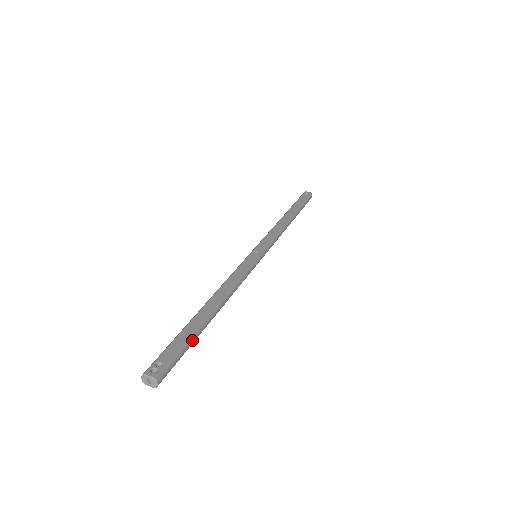
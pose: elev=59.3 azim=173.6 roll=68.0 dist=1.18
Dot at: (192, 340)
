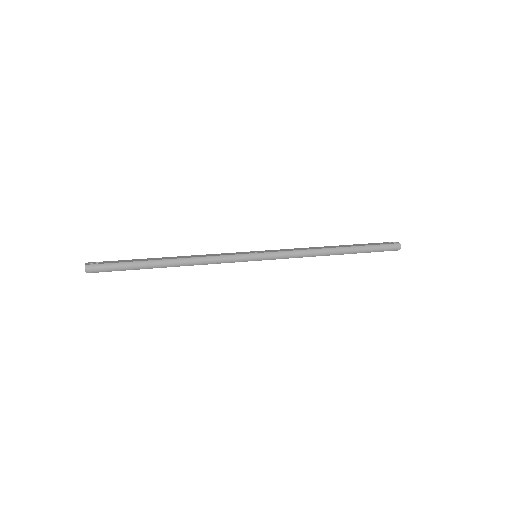
Dot at: (131, 265)
